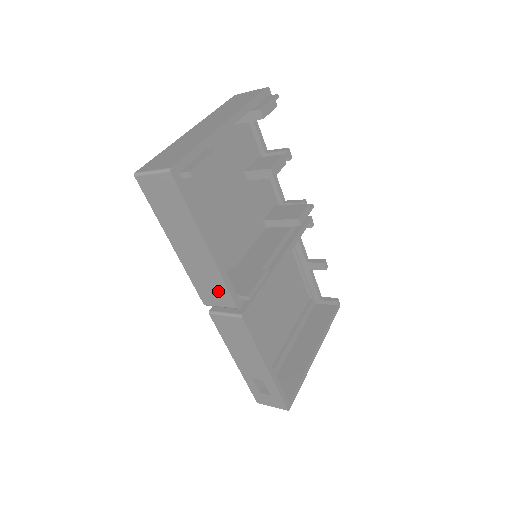
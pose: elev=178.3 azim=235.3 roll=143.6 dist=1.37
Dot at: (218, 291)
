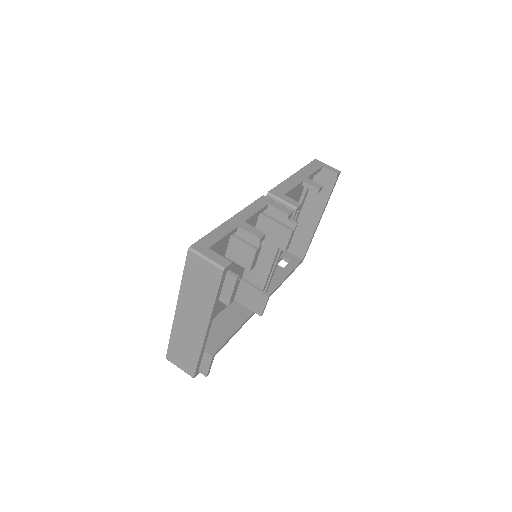
Dot at: occluded
